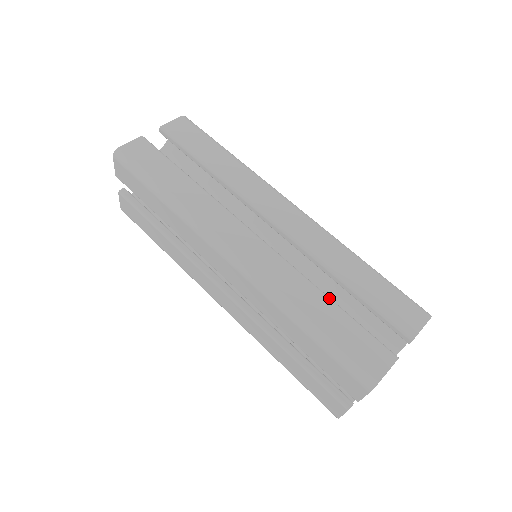
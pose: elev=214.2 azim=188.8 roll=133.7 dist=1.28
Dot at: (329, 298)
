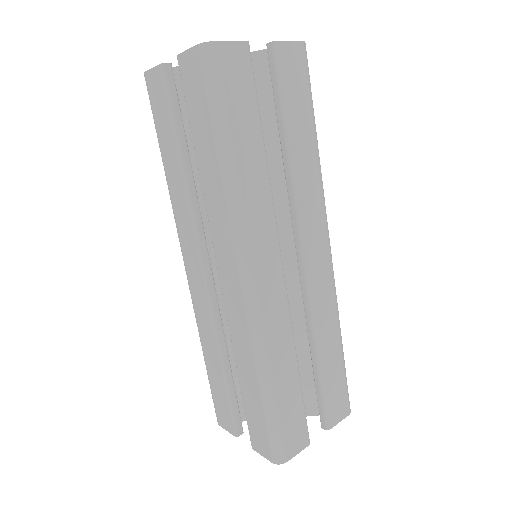
Dot at: (298, 369)
